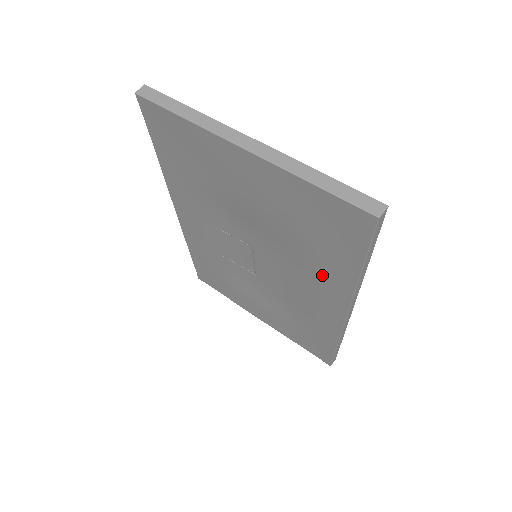
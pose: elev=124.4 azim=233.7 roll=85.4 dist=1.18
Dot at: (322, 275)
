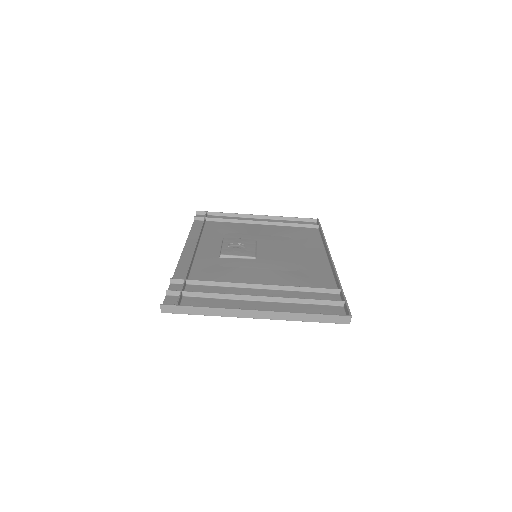
Dot at: occluded
